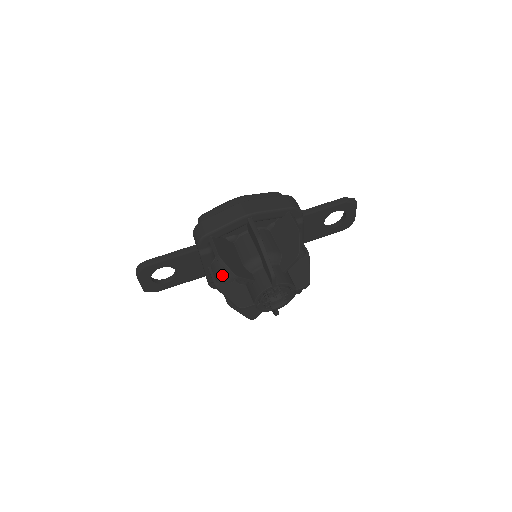
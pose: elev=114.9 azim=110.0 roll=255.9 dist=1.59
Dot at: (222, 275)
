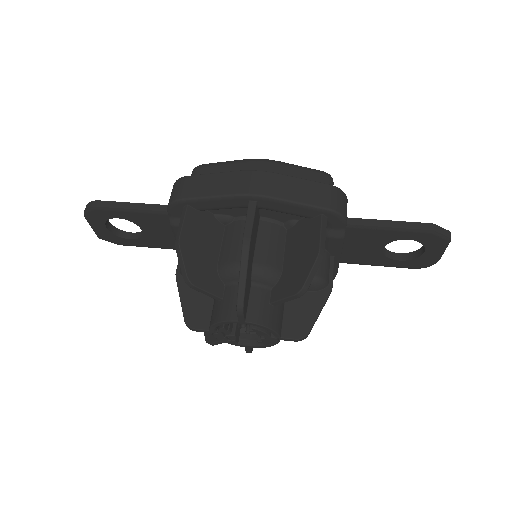
Dot at: occluded
